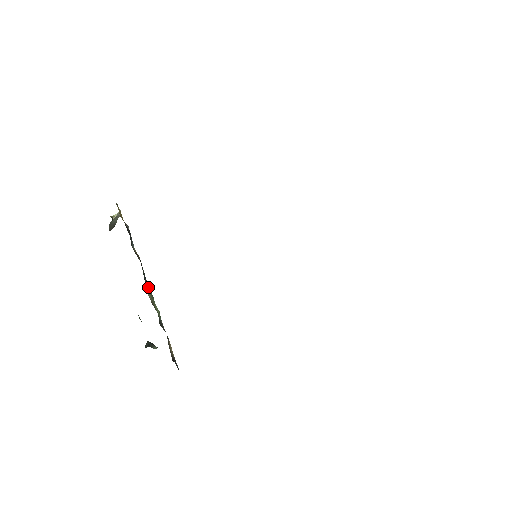
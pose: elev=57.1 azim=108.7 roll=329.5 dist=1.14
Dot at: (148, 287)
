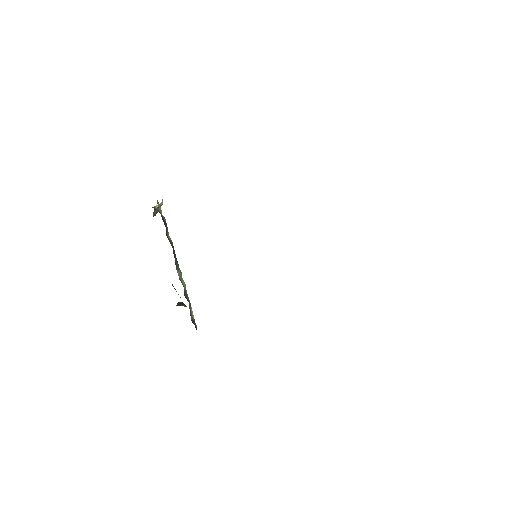
Dot at: (178, 266)
